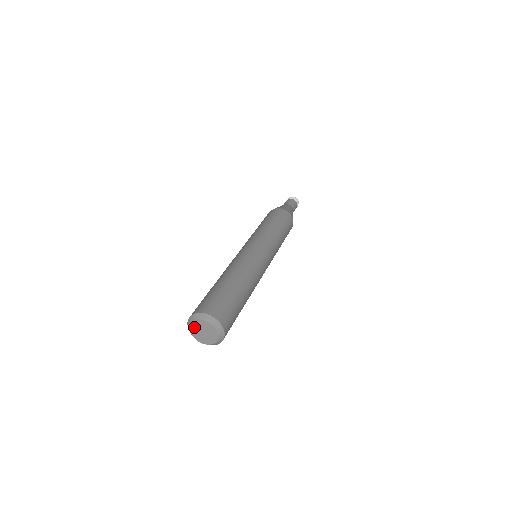
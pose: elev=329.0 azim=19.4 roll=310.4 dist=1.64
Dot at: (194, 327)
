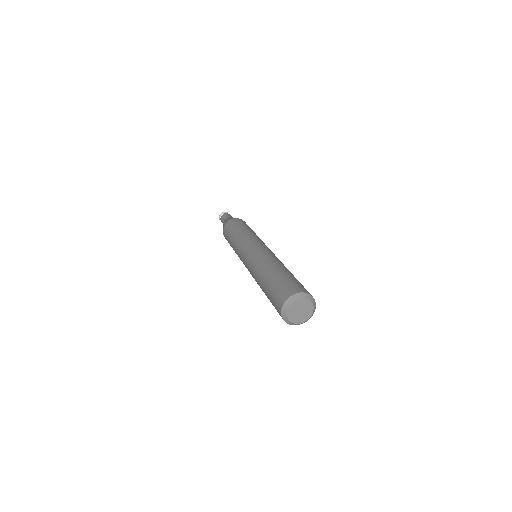
Dot at: (291, 316)
